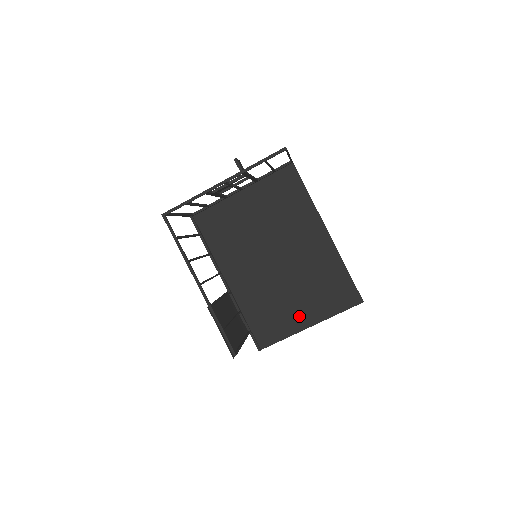
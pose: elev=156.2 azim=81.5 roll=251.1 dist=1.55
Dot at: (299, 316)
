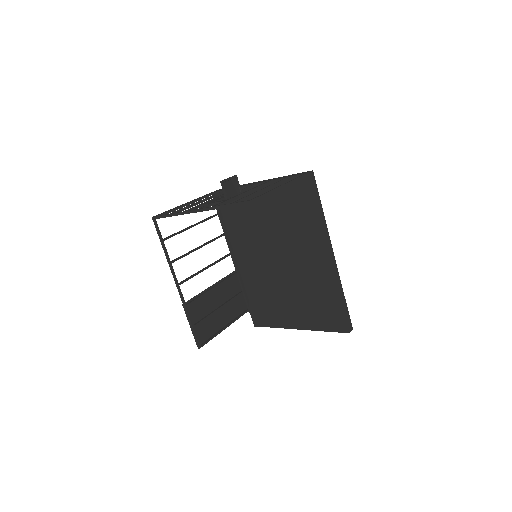
Dot at: (291, 316)
